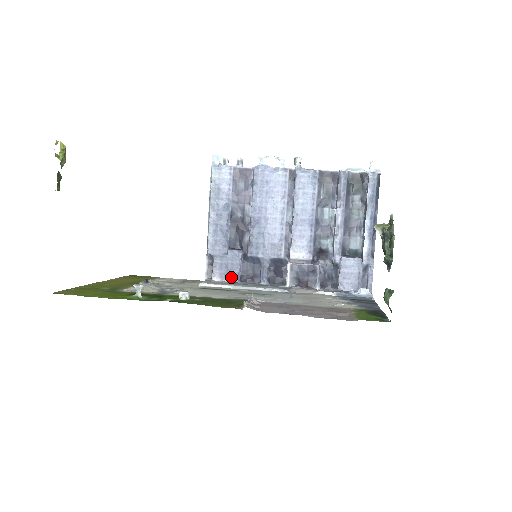
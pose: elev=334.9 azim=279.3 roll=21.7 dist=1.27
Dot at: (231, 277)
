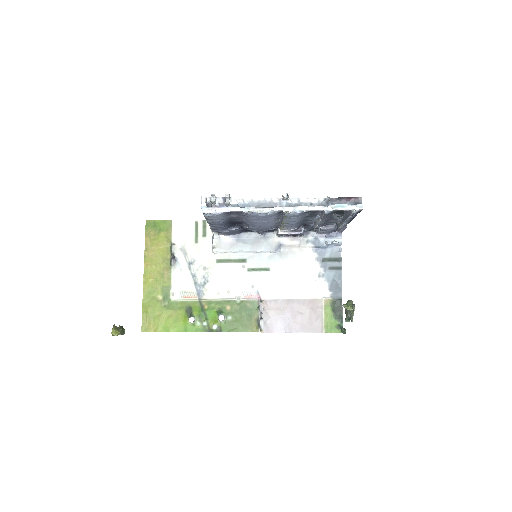
Dot at: (234, 234)
